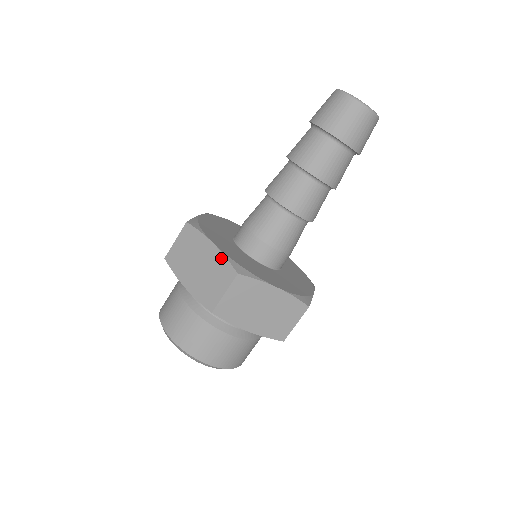
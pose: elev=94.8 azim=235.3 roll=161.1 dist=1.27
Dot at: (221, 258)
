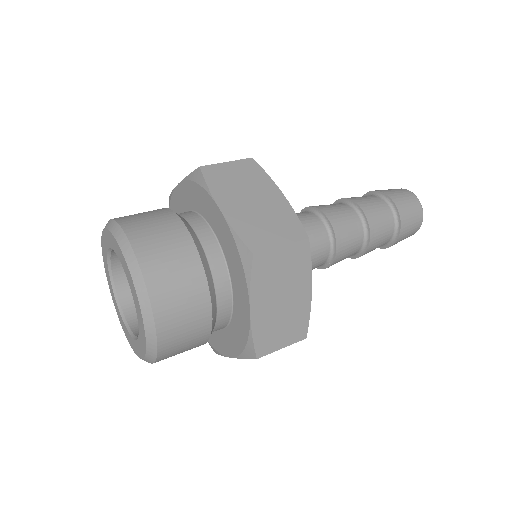
Dot at: (290, 212)
